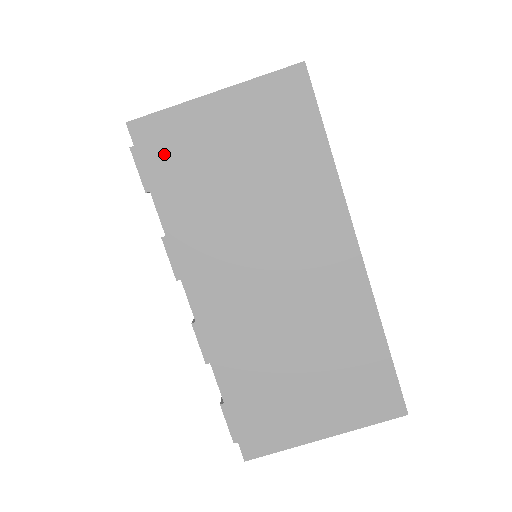
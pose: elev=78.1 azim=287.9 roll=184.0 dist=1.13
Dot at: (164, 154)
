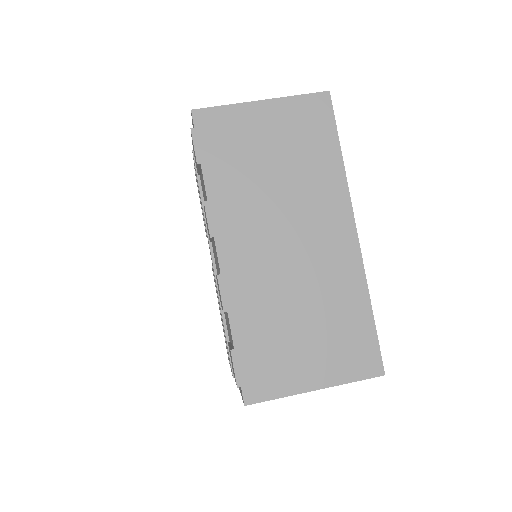
Dot at: (217, 138)
